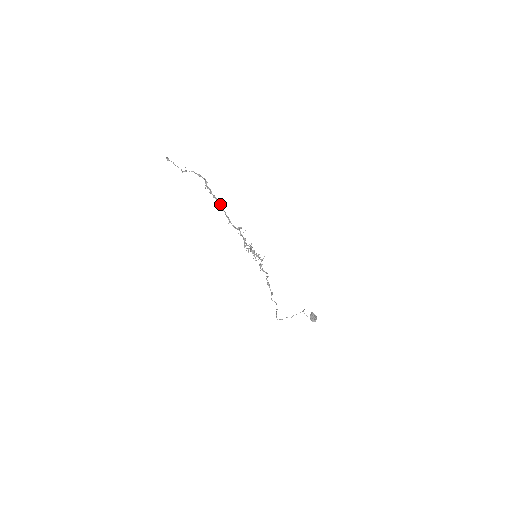
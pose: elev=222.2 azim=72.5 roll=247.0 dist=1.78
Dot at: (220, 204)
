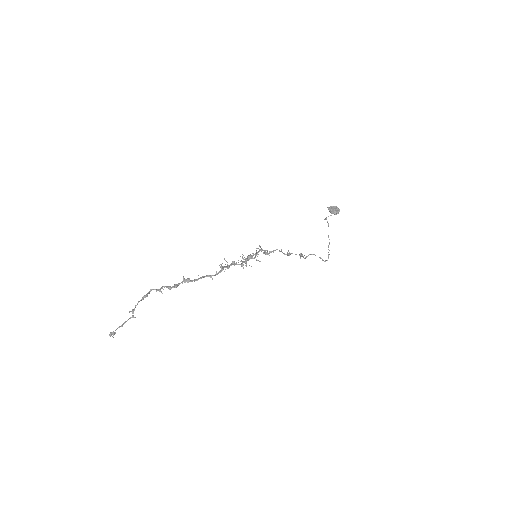
Dot at: (188, 282)
